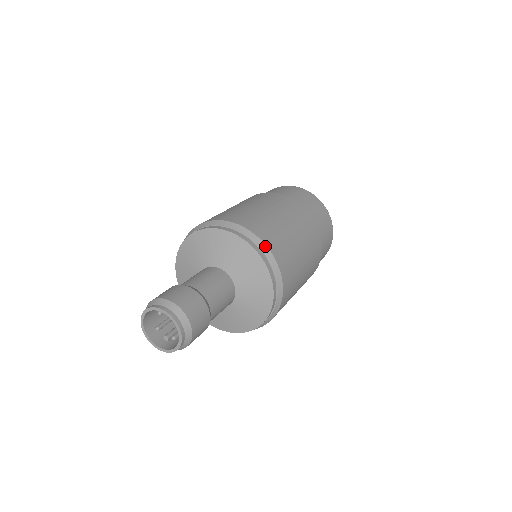
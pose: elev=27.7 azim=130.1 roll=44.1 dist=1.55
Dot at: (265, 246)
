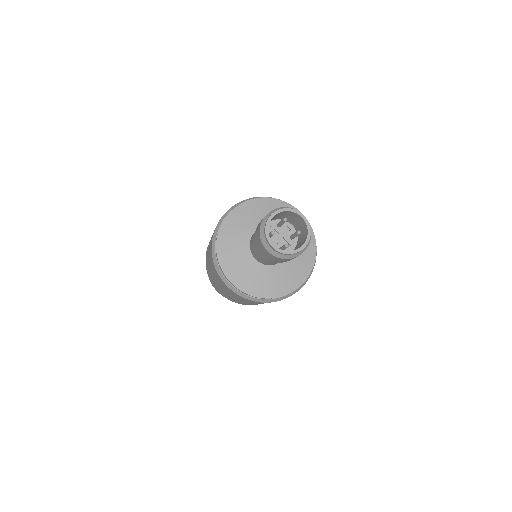
Dot at: occluded
